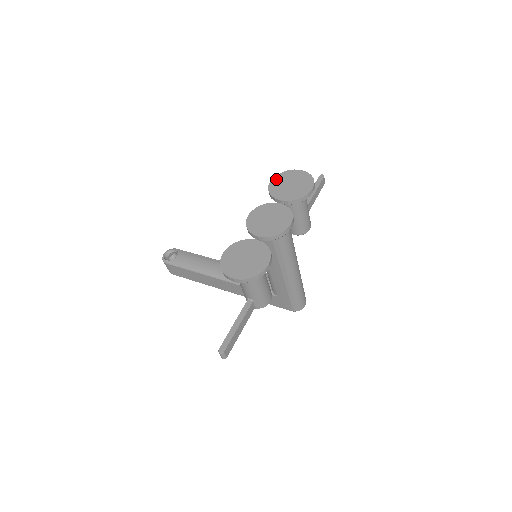
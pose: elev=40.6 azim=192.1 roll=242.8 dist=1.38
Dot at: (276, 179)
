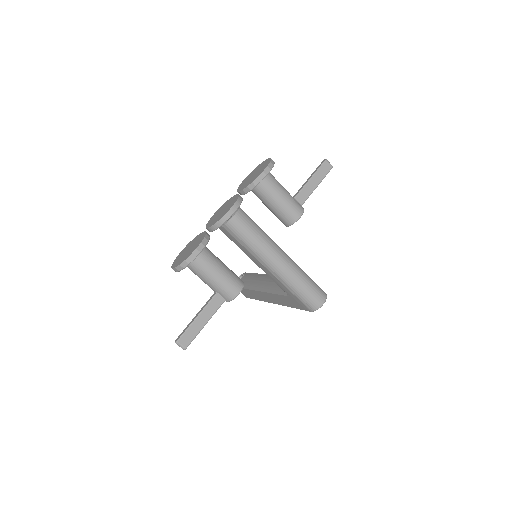
Dot at: (249, 175)
